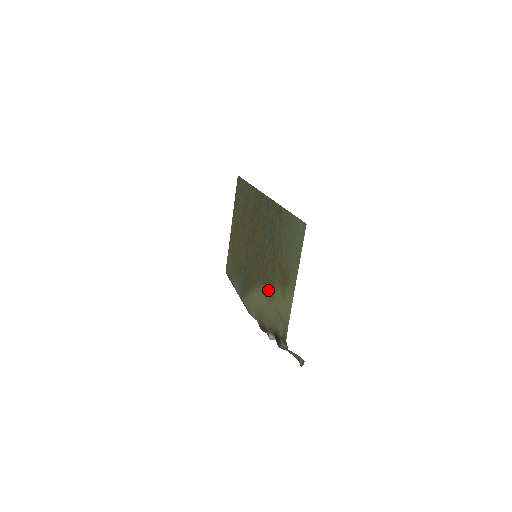
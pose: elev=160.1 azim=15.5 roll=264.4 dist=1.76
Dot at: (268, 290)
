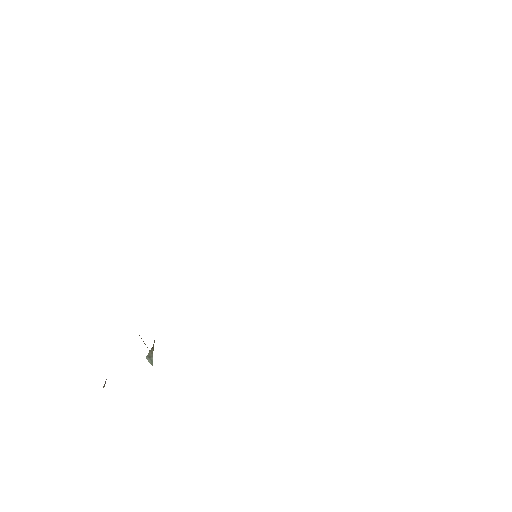
Dot at: occluded
